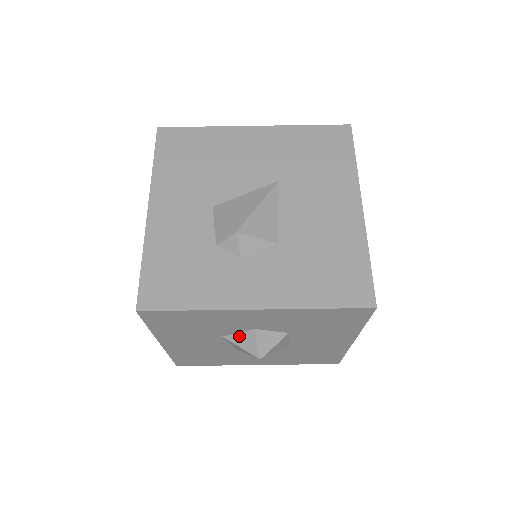
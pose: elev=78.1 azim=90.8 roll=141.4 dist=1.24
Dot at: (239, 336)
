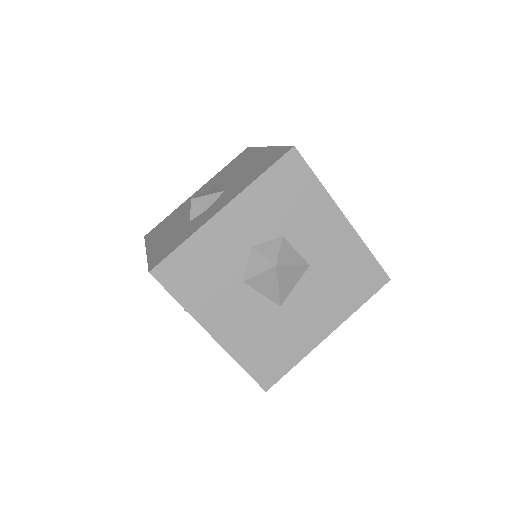
Dot at: (250, 266)
